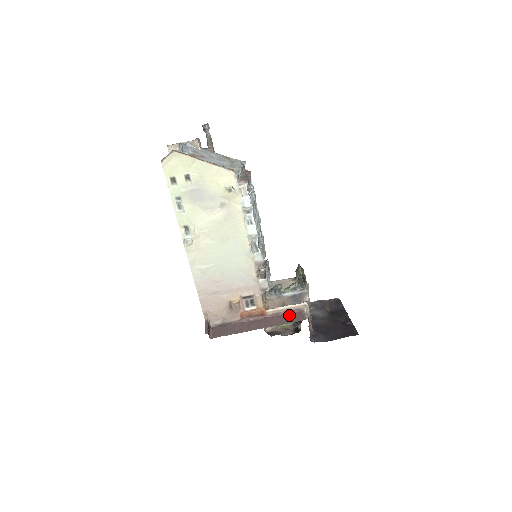
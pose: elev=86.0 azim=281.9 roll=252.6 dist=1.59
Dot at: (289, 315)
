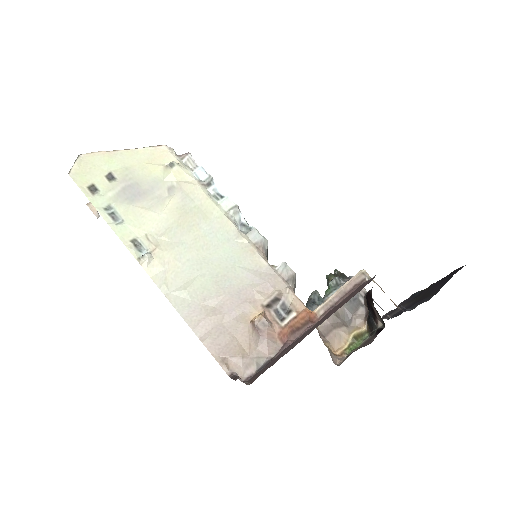
Dot at: (349, 295)
